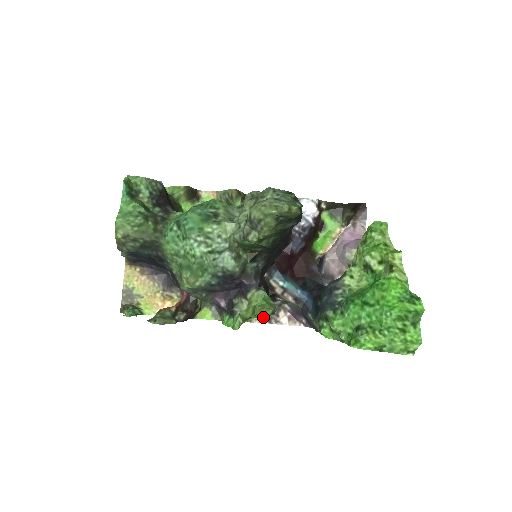
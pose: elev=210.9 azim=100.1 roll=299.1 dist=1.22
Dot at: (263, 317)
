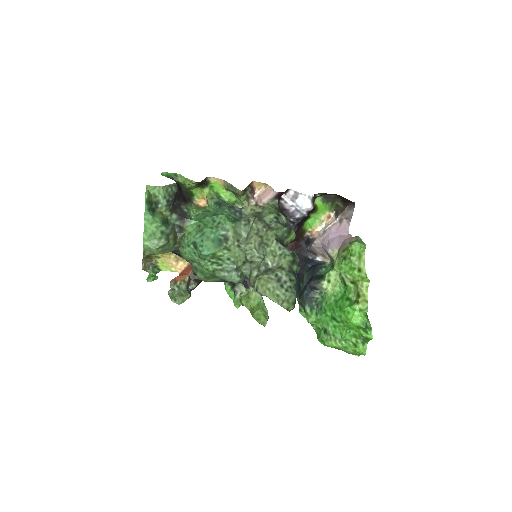
Dot at: occluded
